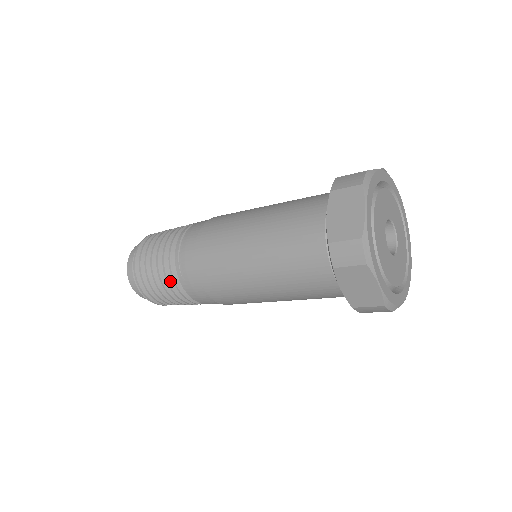
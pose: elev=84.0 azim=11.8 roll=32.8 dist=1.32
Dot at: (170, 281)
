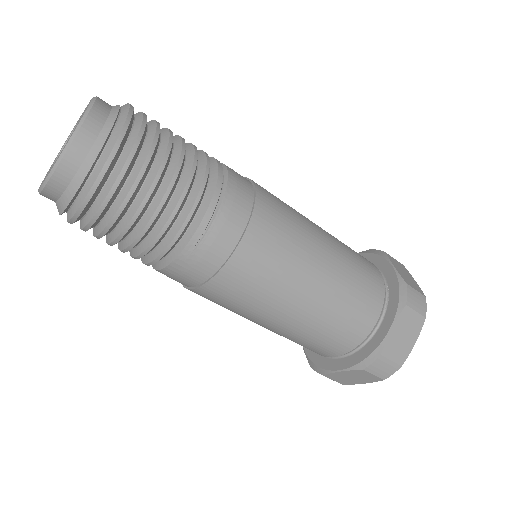
Dot at: (156, 244)
